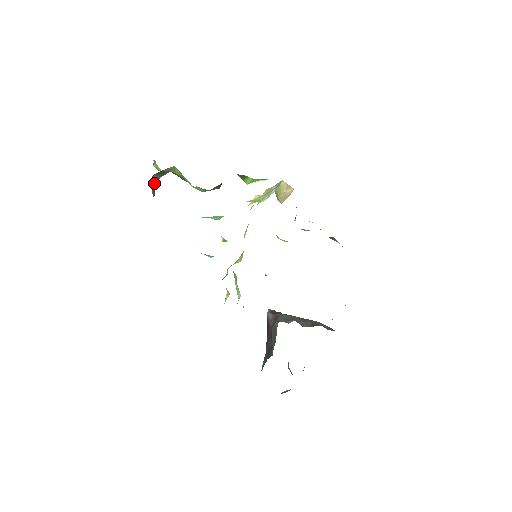
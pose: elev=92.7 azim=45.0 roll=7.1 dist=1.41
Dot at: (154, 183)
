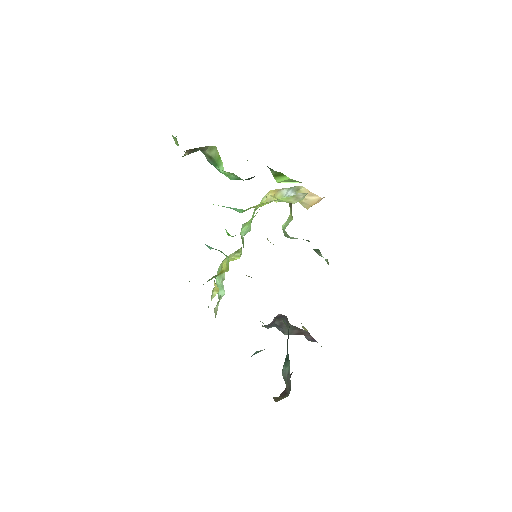
Dot at: occluded
